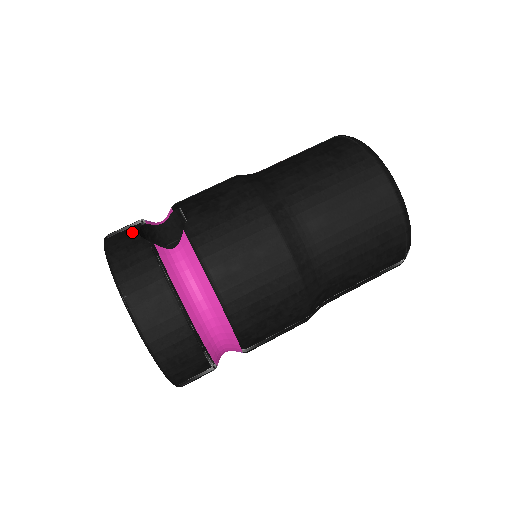
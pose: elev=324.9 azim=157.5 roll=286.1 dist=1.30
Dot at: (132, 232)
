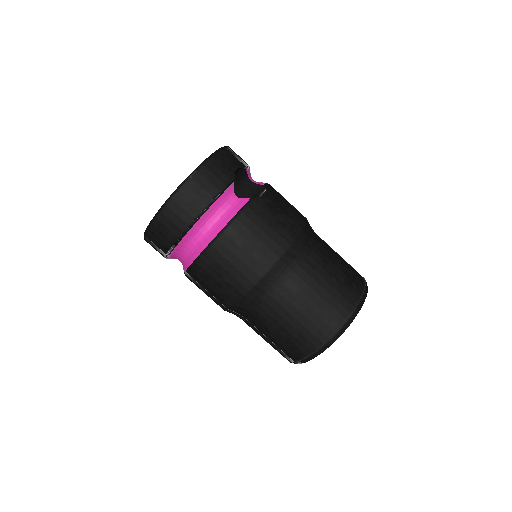
Dot at: (237, 164)
